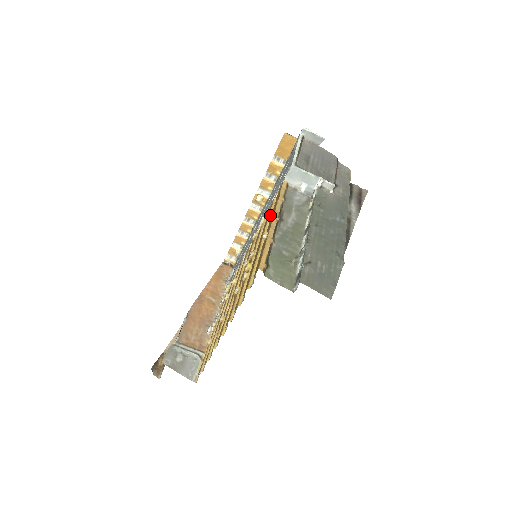
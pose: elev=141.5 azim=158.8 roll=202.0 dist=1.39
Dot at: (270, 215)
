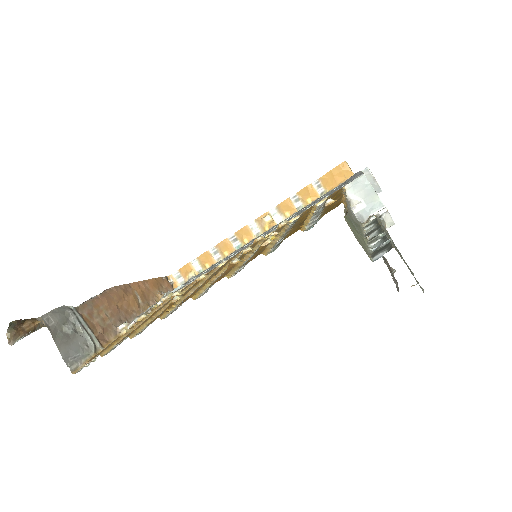
Dot at: (314, 209)
